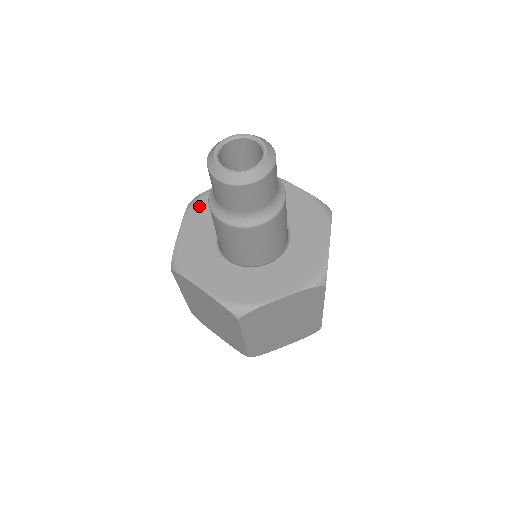
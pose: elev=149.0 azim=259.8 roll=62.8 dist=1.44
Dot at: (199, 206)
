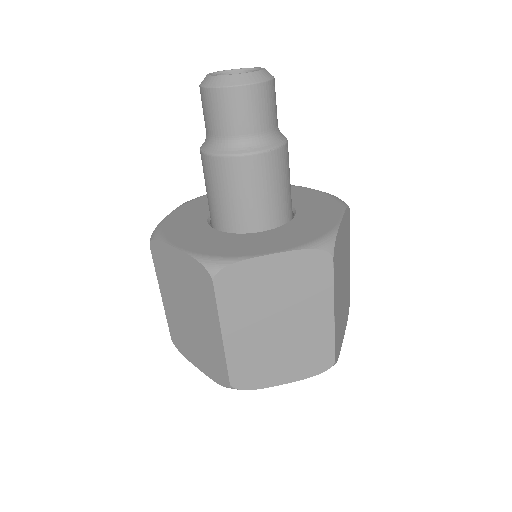
Dot at: (199, 200)
